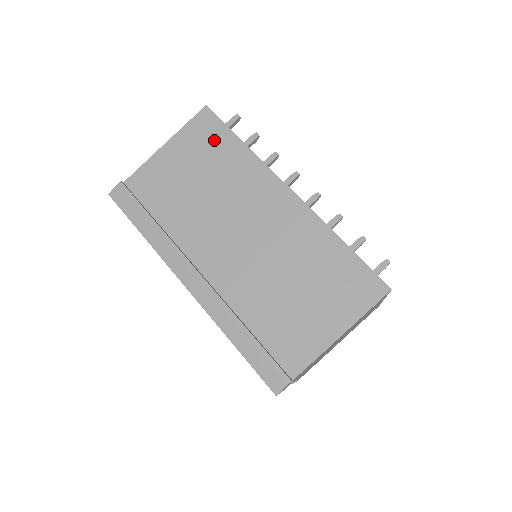
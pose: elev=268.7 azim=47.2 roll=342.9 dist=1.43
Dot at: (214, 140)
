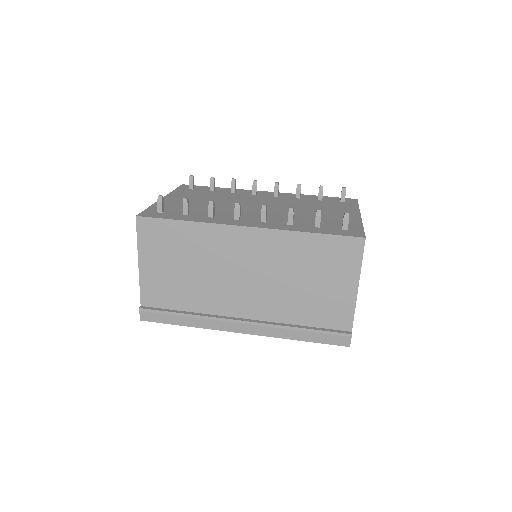
Dot at: (166, 235)
